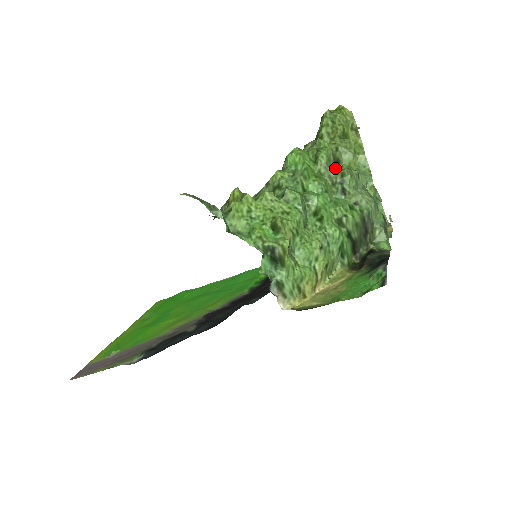
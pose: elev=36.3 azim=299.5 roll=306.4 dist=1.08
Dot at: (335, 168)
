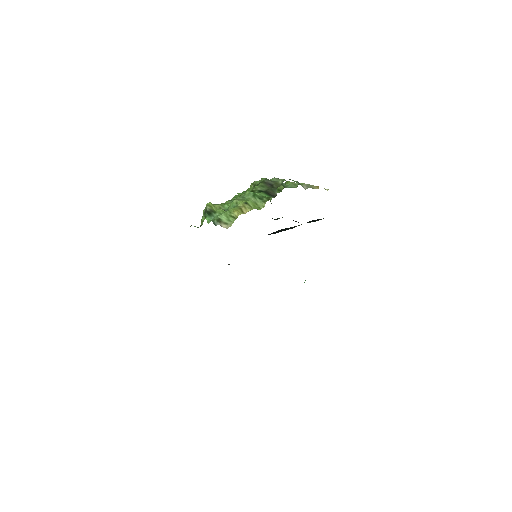
Dot at: occluded
